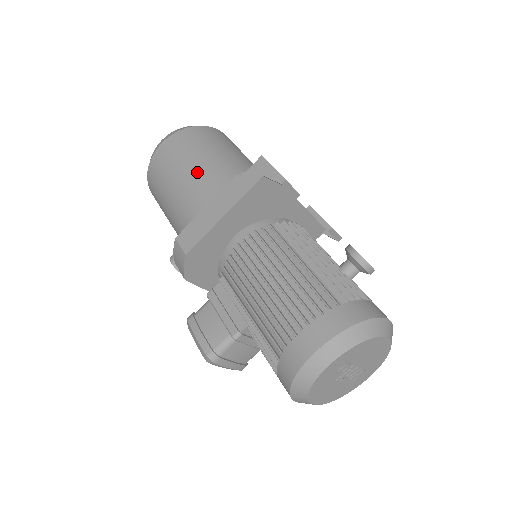
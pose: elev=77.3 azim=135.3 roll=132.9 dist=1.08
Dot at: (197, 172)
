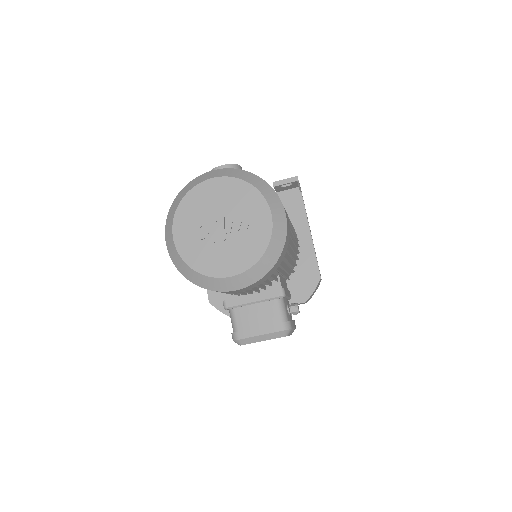
Dot at: occluded
